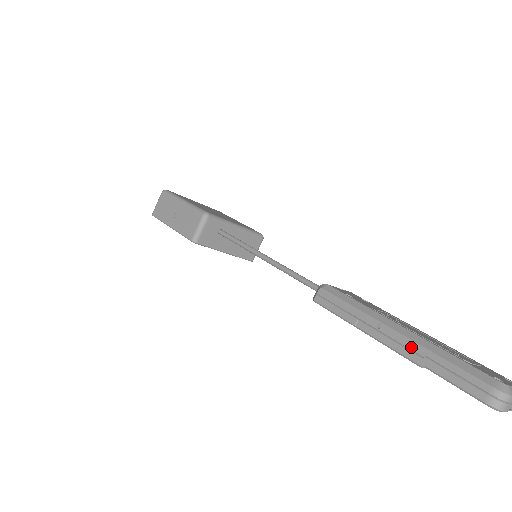
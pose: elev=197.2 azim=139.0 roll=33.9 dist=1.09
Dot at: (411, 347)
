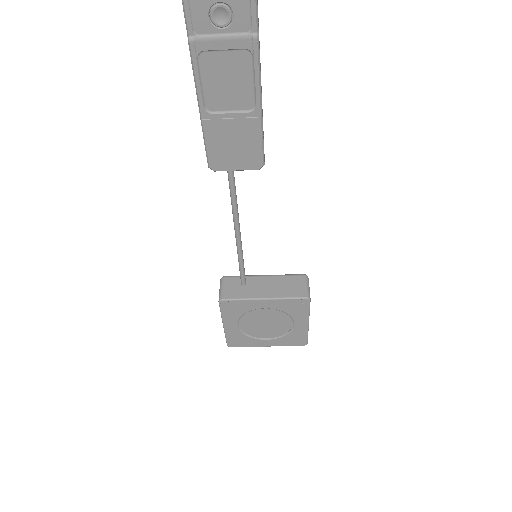
Dot at: occluded
